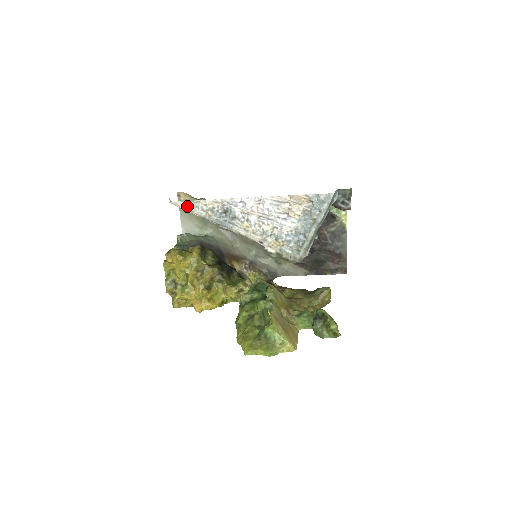
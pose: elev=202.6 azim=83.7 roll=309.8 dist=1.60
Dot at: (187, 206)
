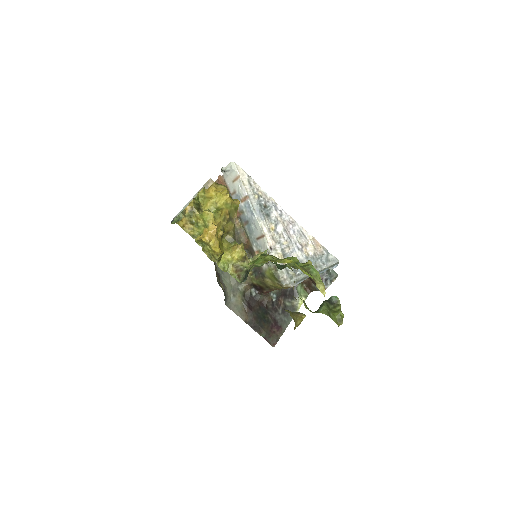
Dot at: (245, 177)
